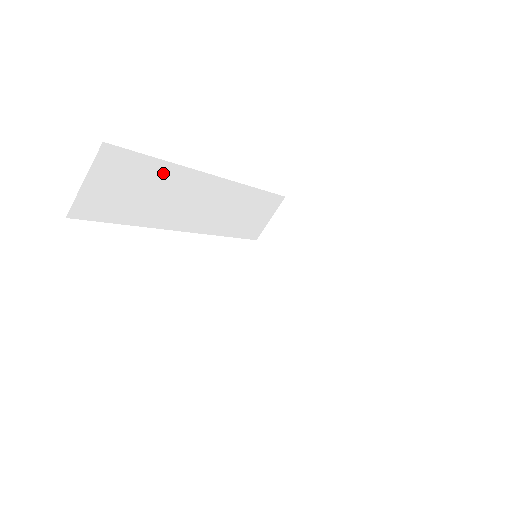
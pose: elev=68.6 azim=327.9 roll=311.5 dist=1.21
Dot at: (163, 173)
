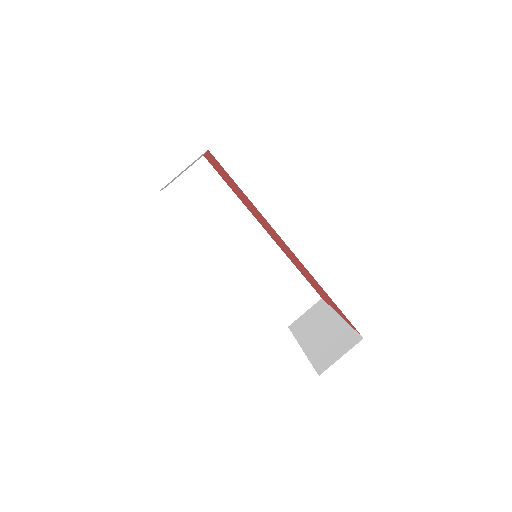
Dot at: (229, 199)
